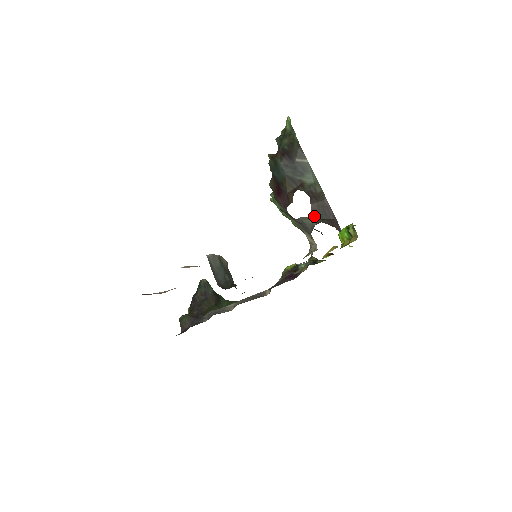
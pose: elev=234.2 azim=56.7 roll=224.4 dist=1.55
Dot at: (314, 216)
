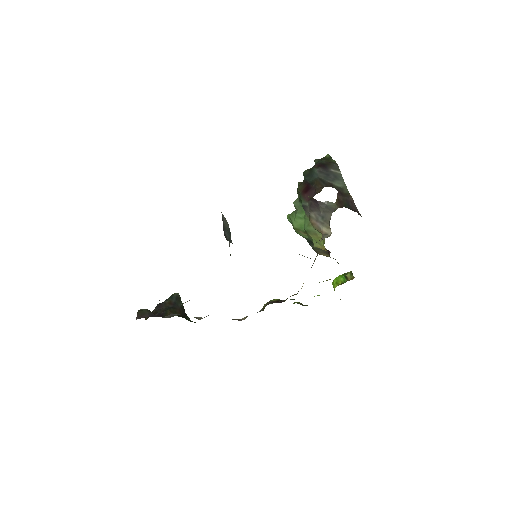
Dot at: (338, 203)
